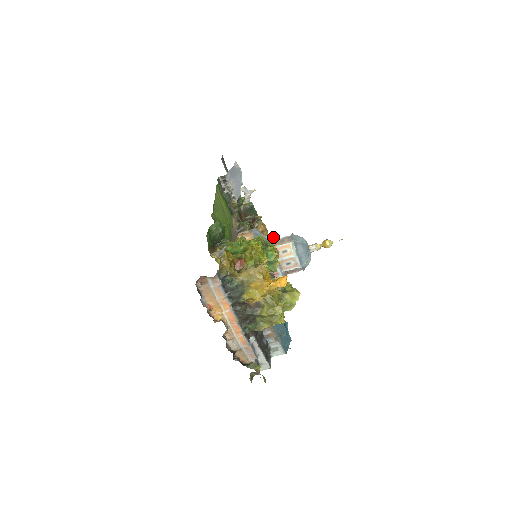
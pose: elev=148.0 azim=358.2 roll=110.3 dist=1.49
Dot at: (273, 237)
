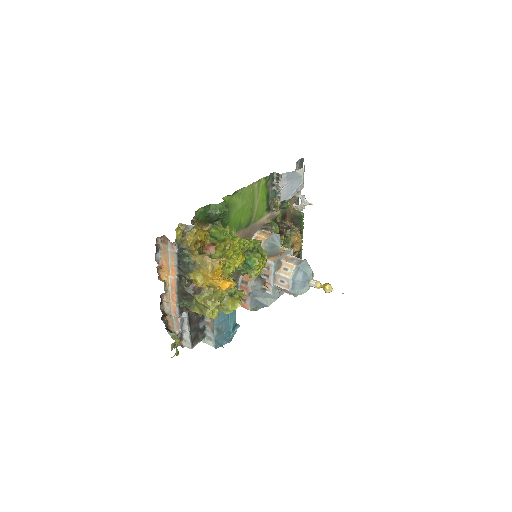
Dot at: (290, 252)
